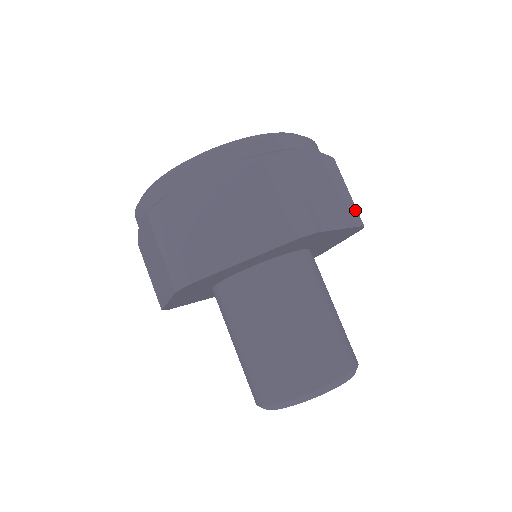
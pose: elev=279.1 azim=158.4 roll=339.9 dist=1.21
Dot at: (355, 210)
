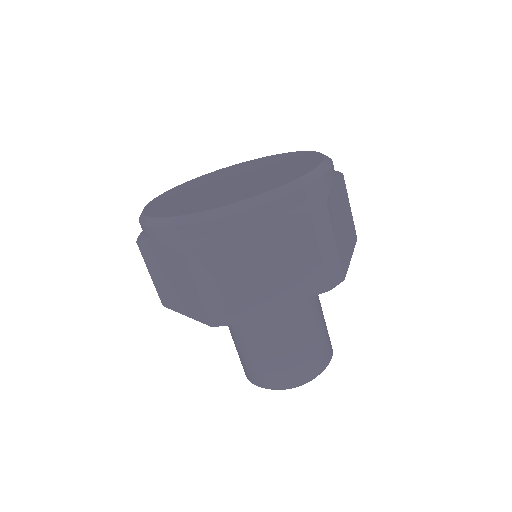
Dot at: (321, 275)
